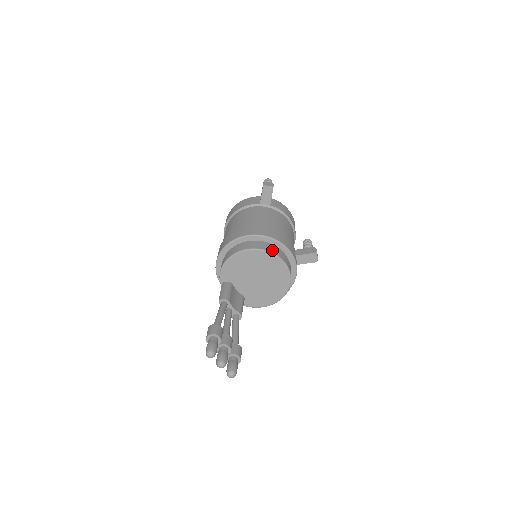
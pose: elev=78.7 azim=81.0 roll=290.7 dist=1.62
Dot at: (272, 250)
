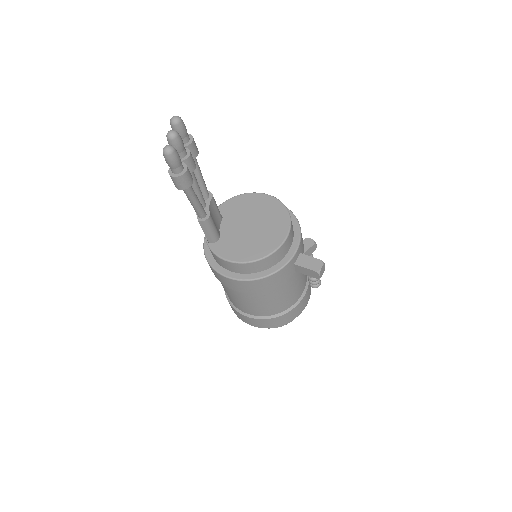
Dot at: occluded
